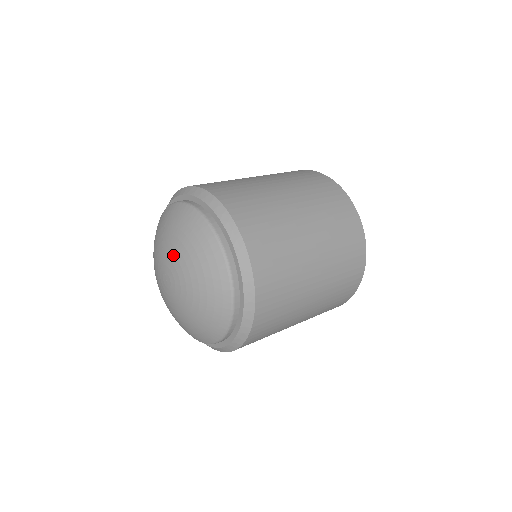
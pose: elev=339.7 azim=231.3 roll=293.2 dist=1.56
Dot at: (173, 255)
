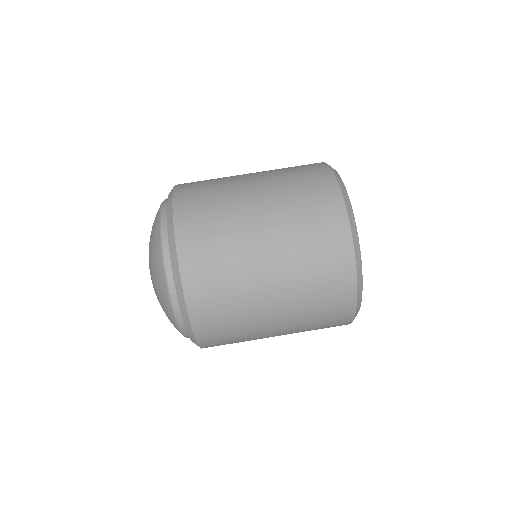
Dot at: occluded
